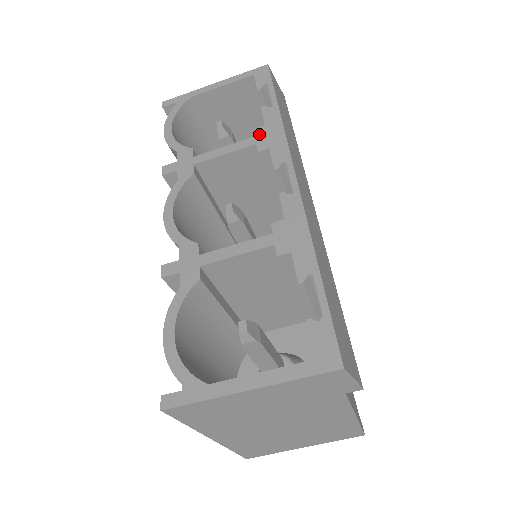
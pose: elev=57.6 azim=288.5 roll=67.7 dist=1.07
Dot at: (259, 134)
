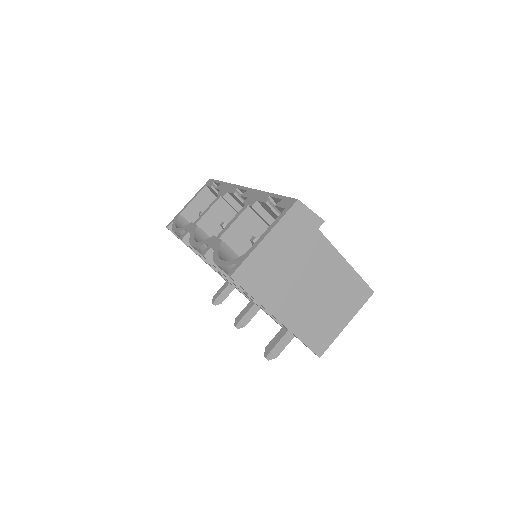
Dot at: (220, 193)
